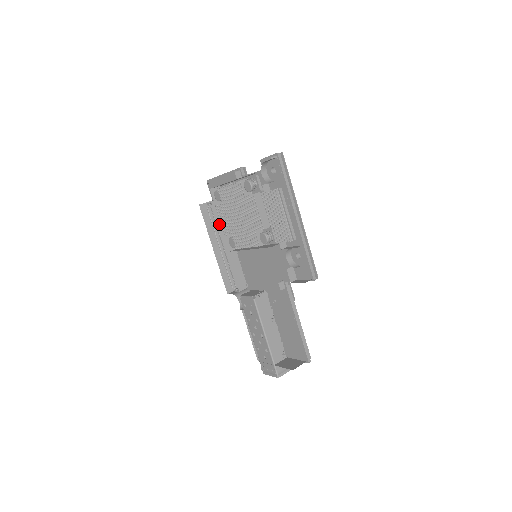
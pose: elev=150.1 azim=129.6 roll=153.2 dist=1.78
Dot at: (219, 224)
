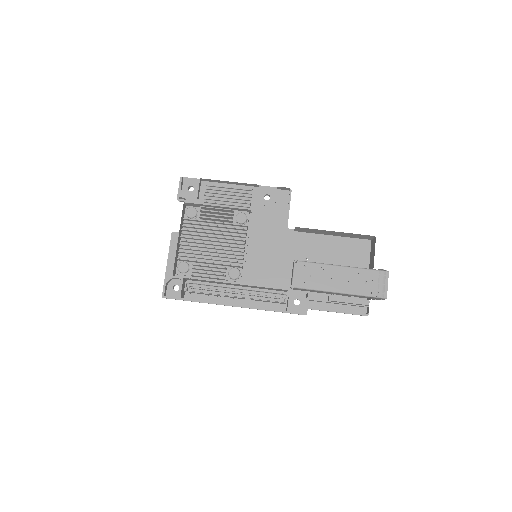
Dot at: (210, 285)
